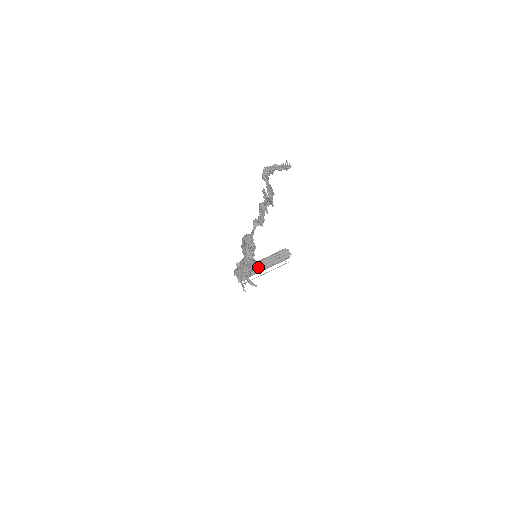
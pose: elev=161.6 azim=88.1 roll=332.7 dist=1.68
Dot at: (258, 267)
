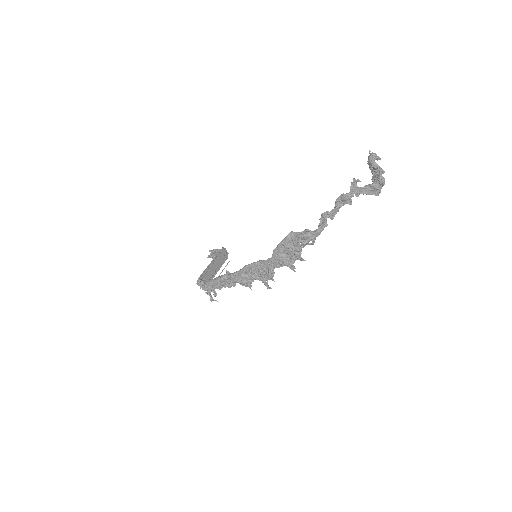
Dot at: (212, 271)
